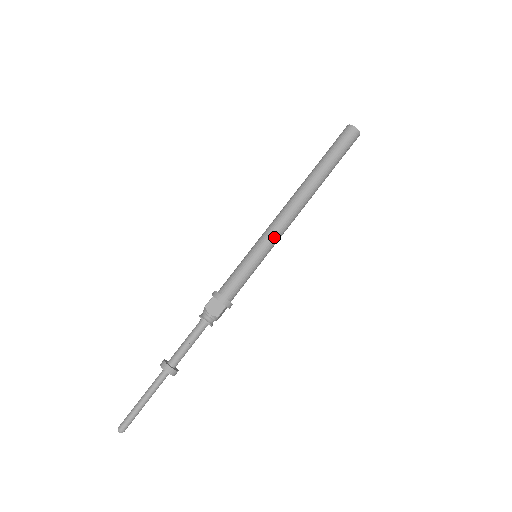
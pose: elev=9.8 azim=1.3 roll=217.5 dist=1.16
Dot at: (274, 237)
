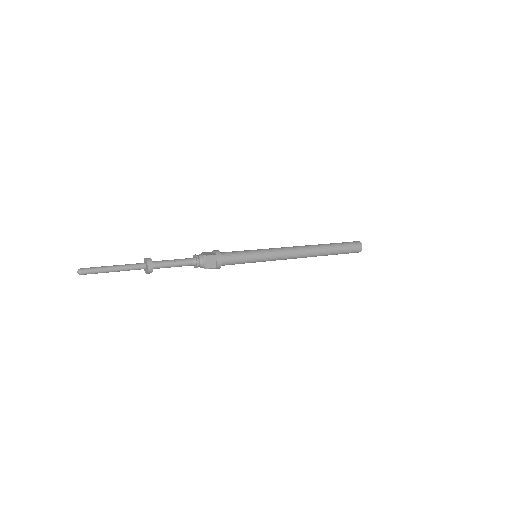
Dot at: (276, 258)
